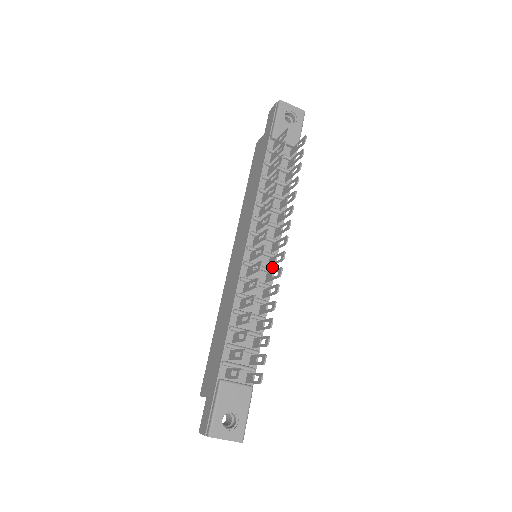
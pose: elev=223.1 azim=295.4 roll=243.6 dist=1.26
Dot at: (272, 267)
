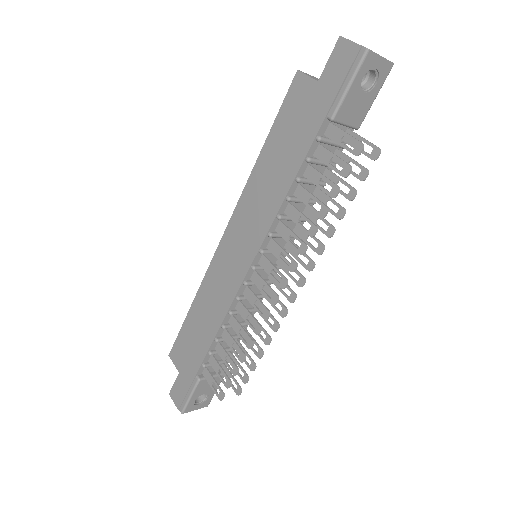
Dot at: occluded
